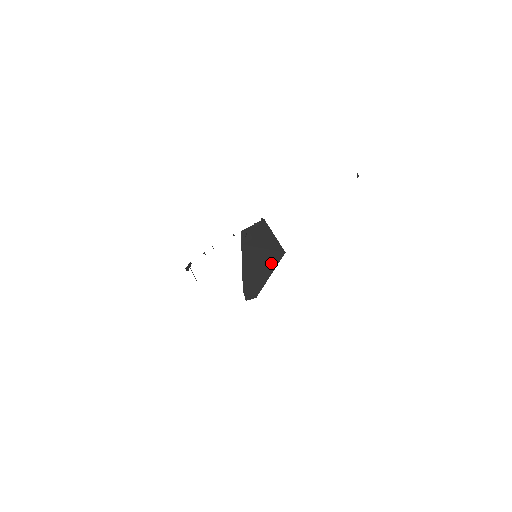
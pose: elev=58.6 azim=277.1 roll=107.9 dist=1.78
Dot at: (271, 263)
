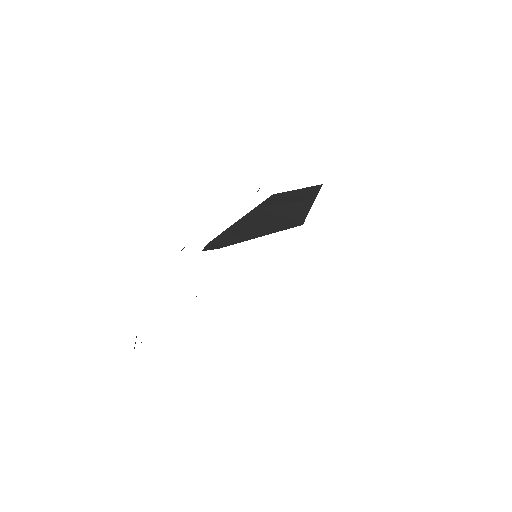
Dot at: (273, 229)
